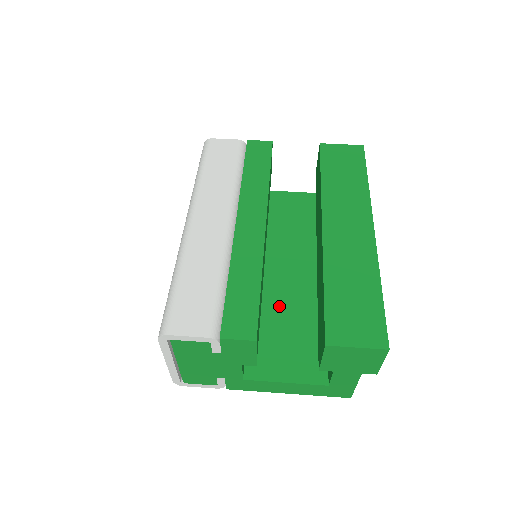
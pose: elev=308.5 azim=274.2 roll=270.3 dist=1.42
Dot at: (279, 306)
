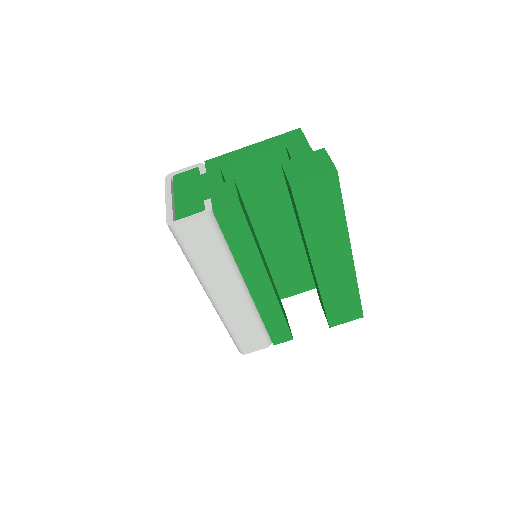
Dot at: (280, 260)
